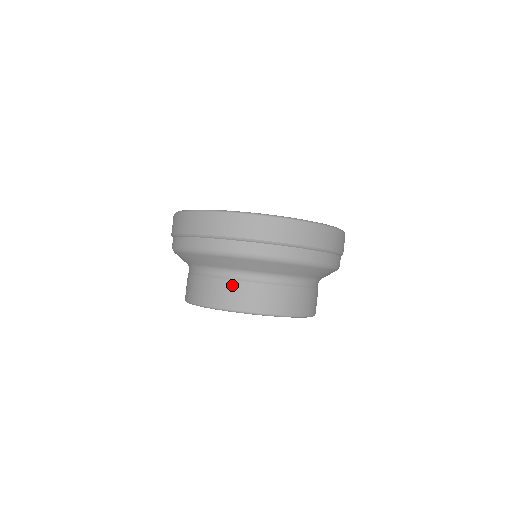
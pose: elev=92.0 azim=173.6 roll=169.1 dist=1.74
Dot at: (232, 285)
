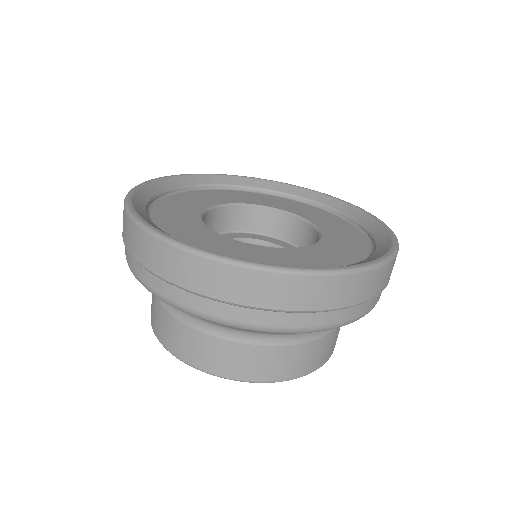
Dot at: (180, 328)
